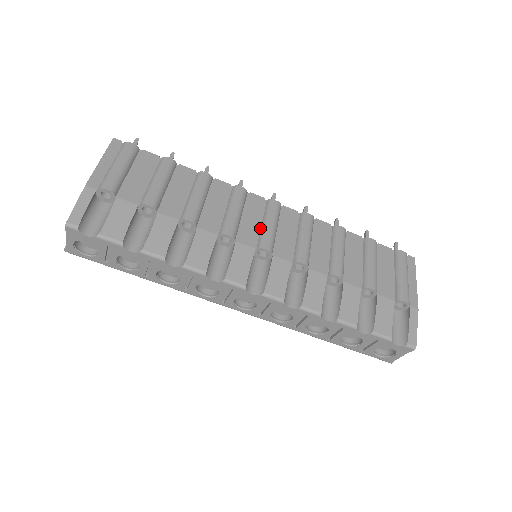
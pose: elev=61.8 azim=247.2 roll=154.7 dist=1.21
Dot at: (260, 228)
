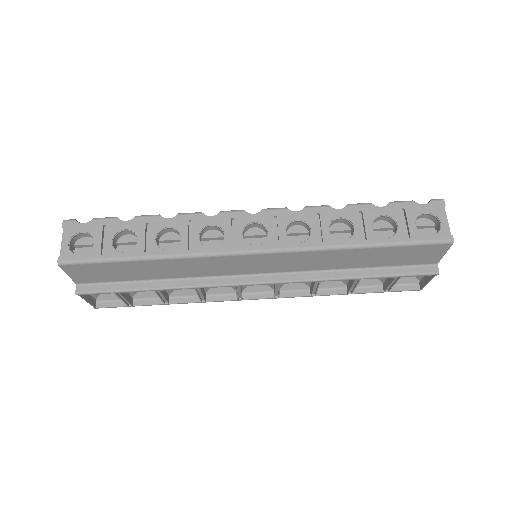
Dot at: occluded
